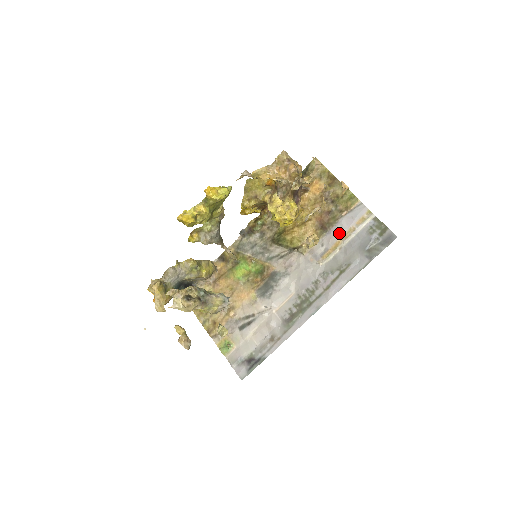
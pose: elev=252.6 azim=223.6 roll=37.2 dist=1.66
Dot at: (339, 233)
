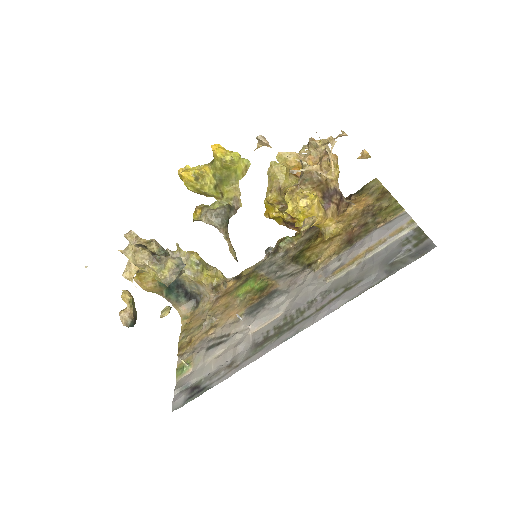
Dot at: (364, 245)
